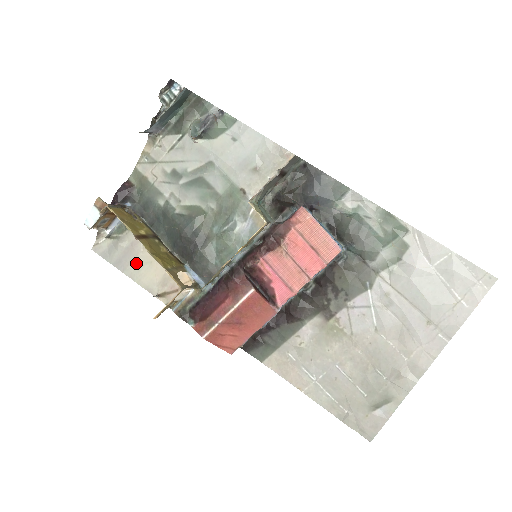
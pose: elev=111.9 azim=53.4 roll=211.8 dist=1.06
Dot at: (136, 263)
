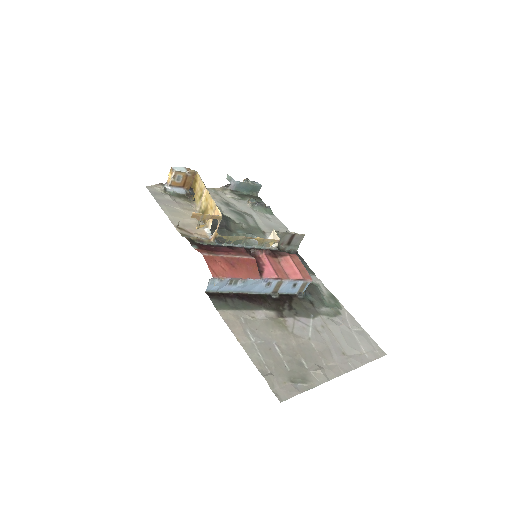
Dot at: (173, 208)
